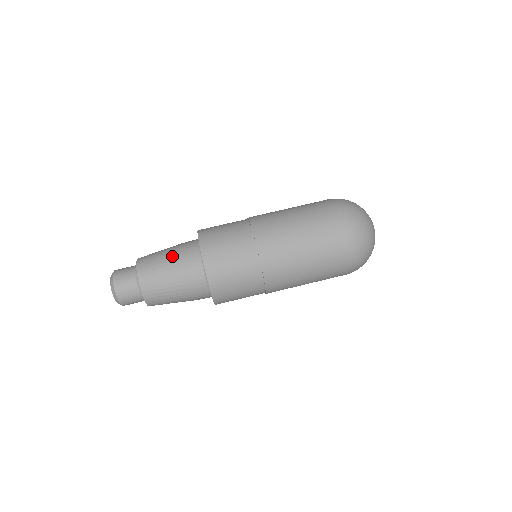
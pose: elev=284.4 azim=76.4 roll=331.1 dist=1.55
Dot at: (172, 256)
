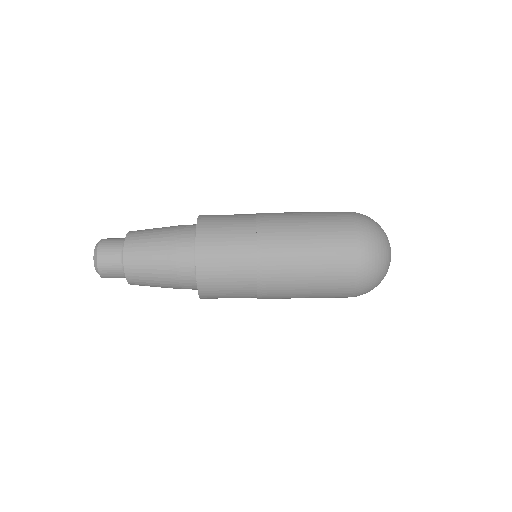
Dot at: occluded
